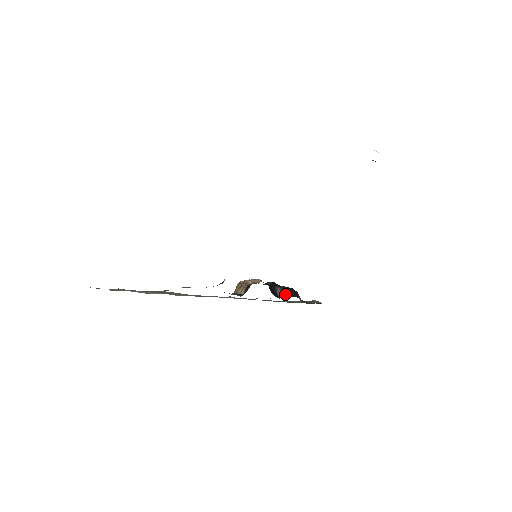
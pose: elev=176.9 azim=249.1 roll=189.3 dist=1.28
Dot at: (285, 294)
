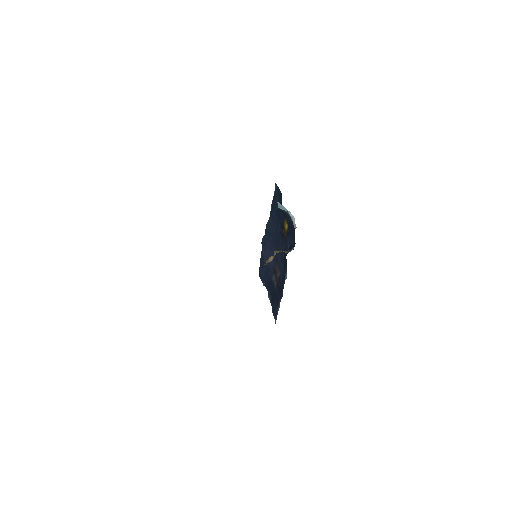
Dot at: (279, 284)
